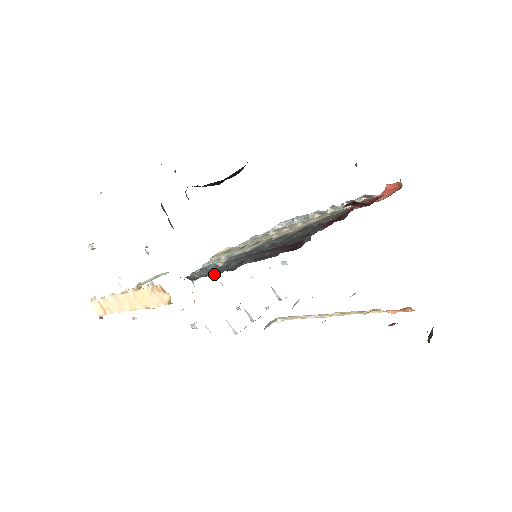
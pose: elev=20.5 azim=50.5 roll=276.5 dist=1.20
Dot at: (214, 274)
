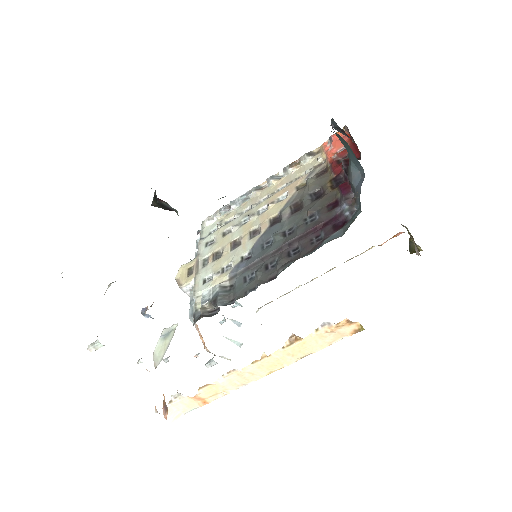
Dot at: (246, 294)
